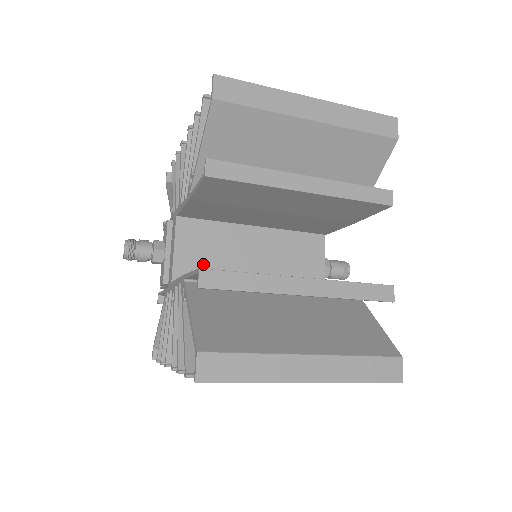
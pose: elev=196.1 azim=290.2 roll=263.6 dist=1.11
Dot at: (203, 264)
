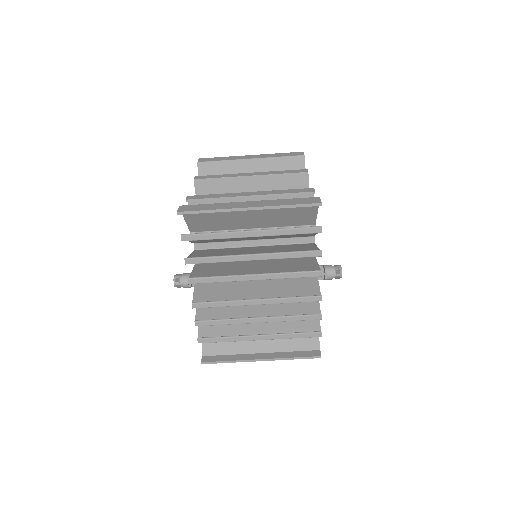
Dot at: occluded
